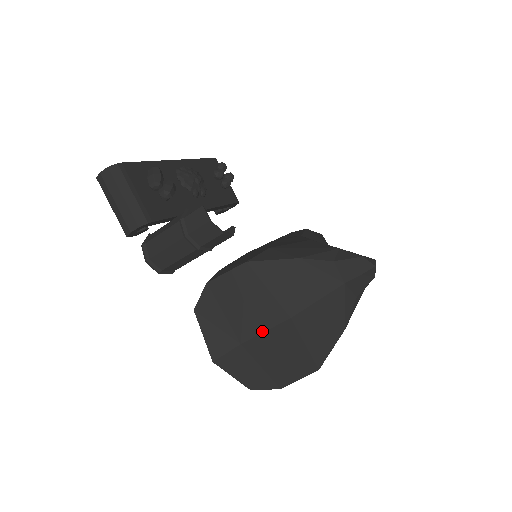
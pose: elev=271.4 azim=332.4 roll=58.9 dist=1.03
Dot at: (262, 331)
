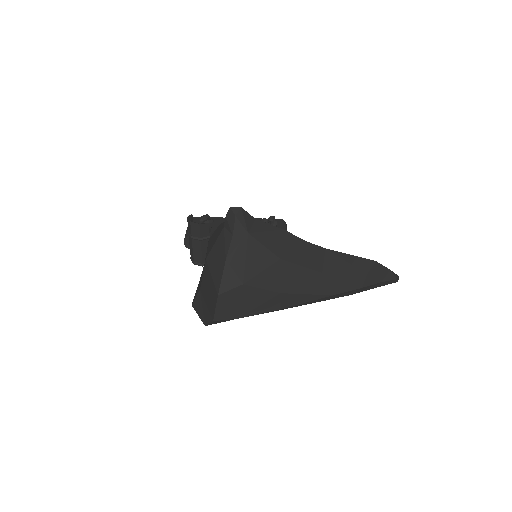
Dot at: (203, 276)
